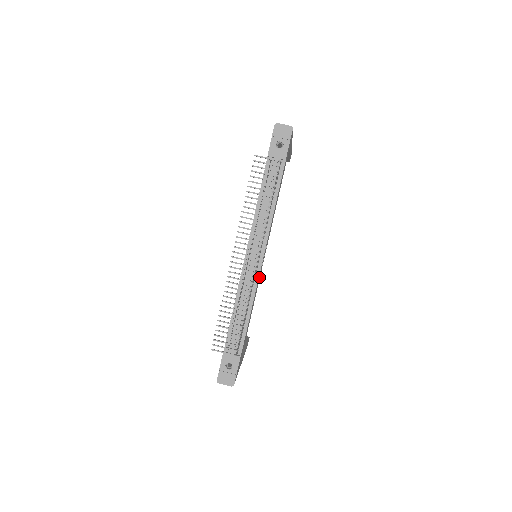
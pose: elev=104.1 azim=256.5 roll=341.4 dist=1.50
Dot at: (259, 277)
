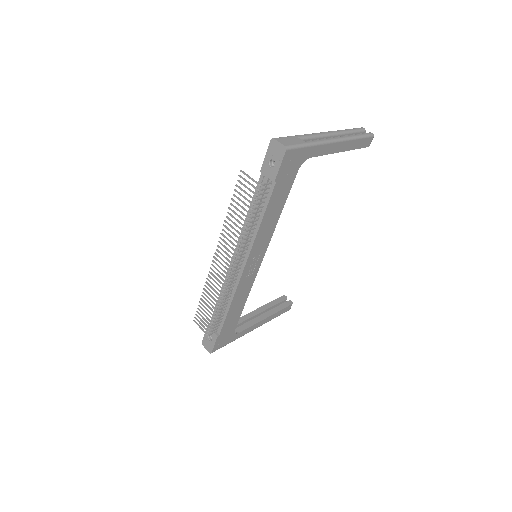
Dot at: (249, 278)
